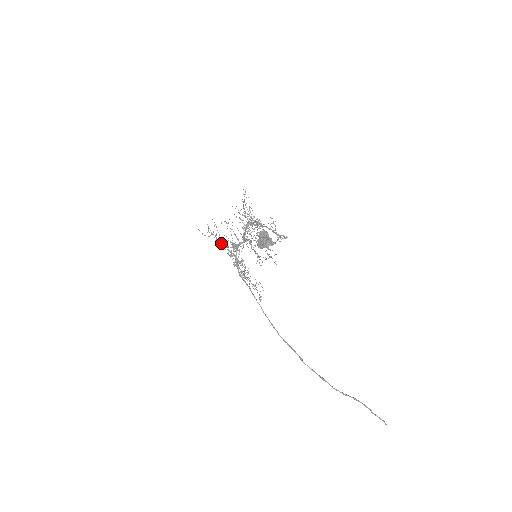
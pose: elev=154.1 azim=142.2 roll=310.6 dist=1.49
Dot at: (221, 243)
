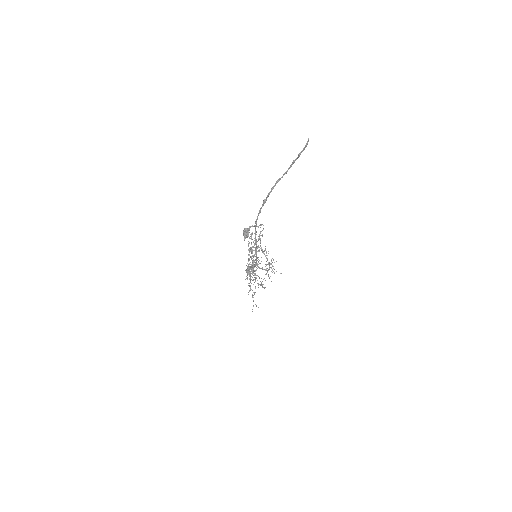
Dot at: (254, 292)
